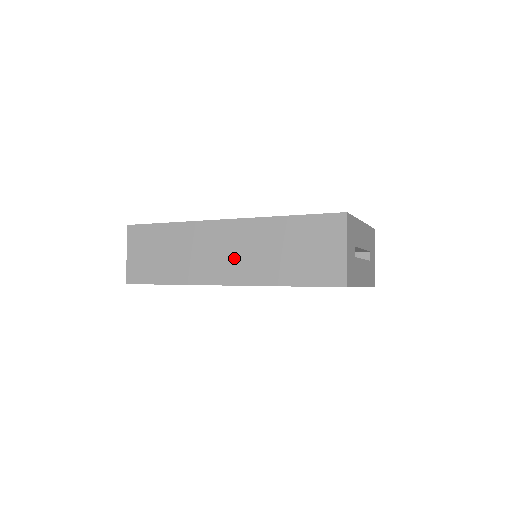
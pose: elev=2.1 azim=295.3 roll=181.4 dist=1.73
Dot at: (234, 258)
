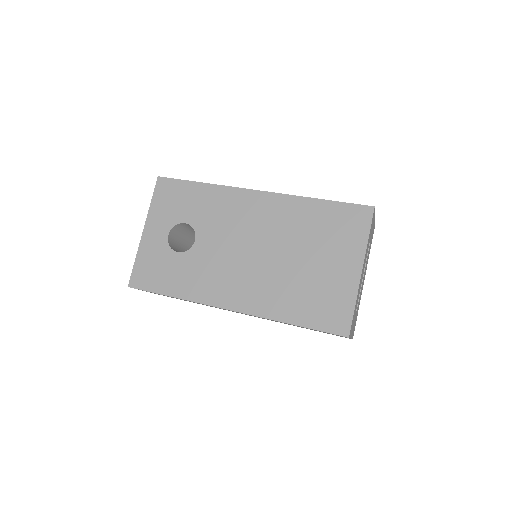
Dot at: occluded
